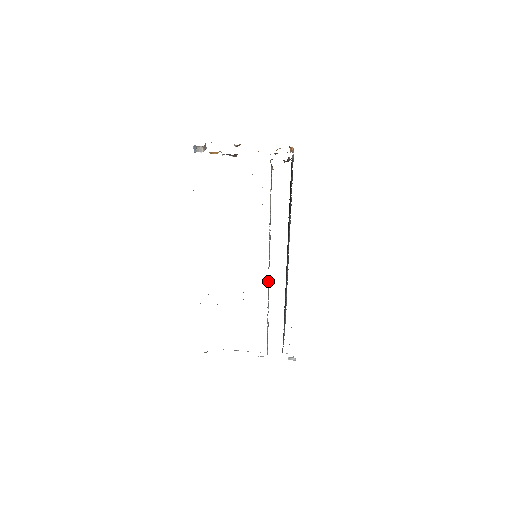
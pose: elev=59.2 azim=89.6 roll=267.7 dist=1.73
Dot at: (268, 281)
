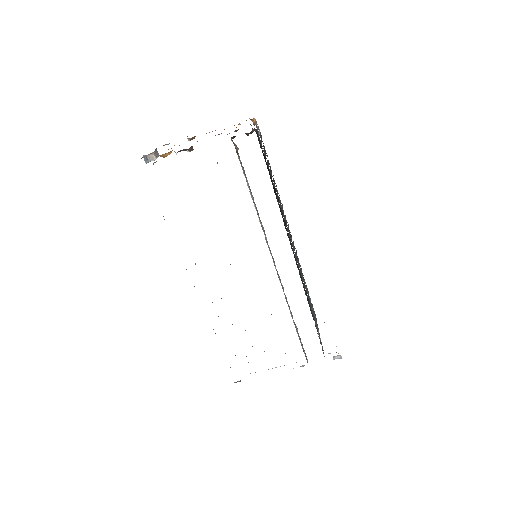
Dot at: (279, 279)
